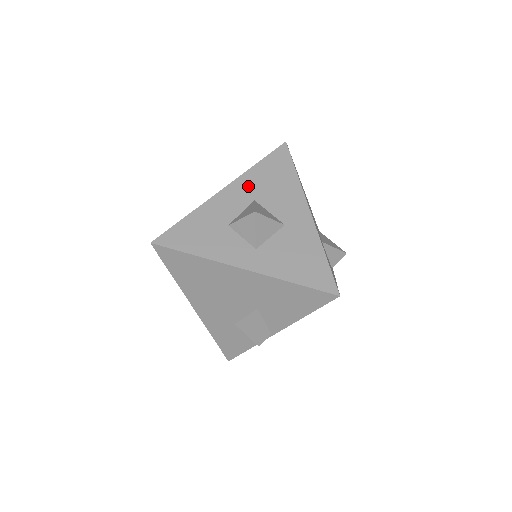
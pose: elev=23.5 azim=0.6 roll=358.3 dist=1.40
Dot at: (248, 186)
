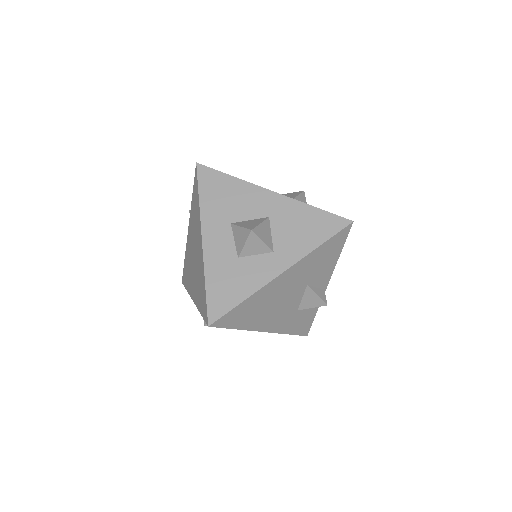
Dot at: (214, 219)
